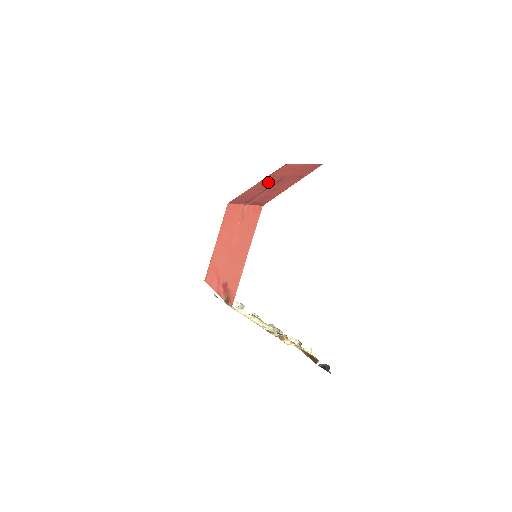
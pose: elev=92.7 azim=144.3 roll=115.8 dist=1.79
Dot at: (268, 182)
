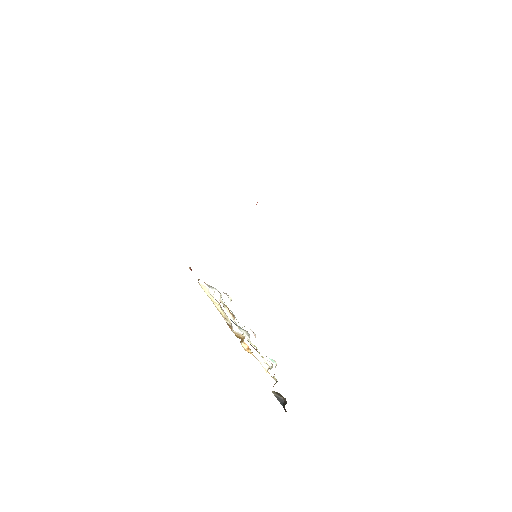
Dot at: occluded
